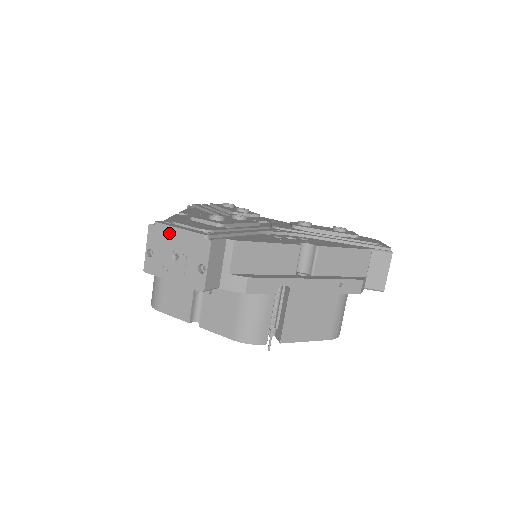
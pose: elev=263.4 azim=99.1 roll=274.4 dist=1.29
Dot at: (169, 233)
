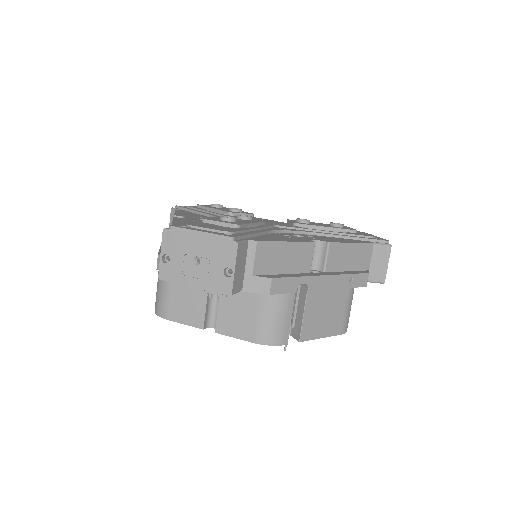
Dot at: (188, 237)
